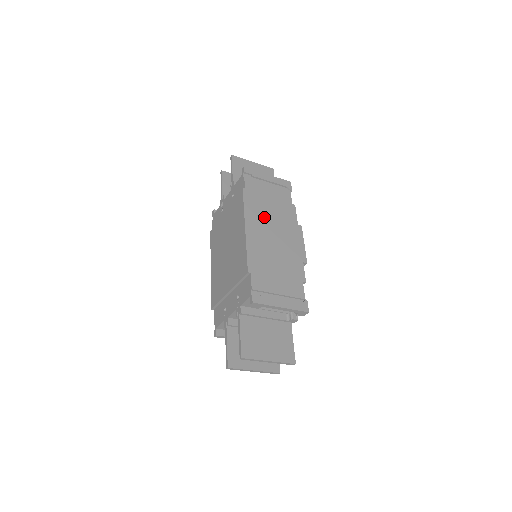
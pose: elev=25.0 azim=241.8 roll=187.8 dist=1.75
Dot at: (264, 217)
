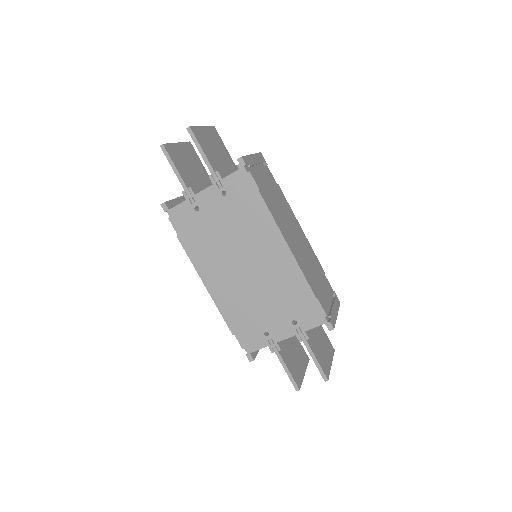
Dot at: (283, 220)
